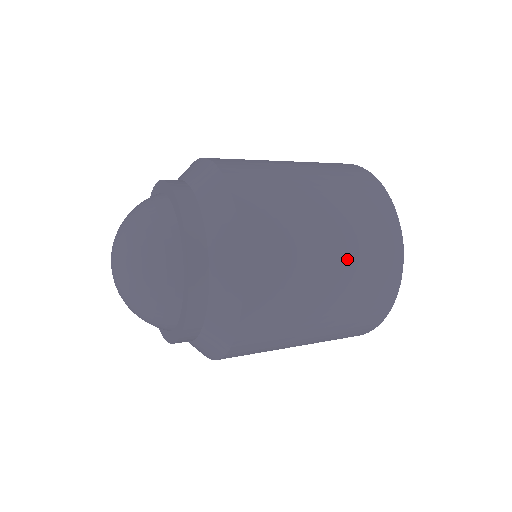
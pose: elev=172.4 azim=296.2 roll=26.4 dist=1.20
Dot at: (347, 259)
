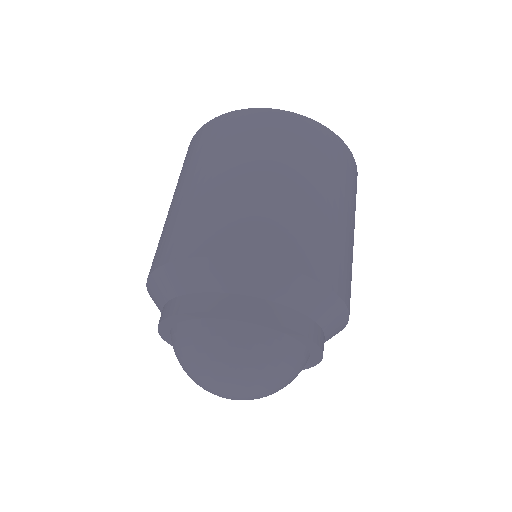
Dot at: occluded
